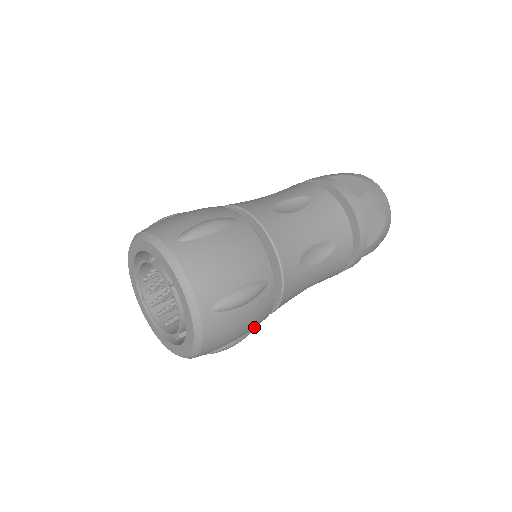
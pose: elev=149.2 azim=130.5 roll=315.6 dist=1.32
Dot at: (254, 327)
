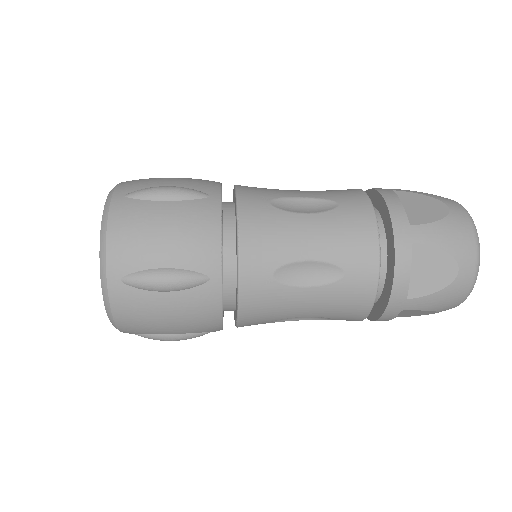
Dot at: (196, 262)
